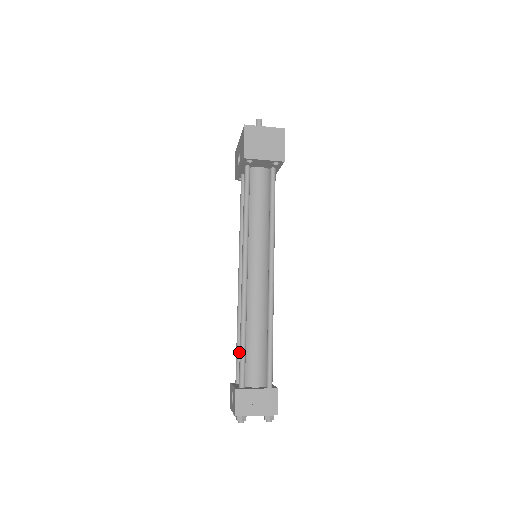
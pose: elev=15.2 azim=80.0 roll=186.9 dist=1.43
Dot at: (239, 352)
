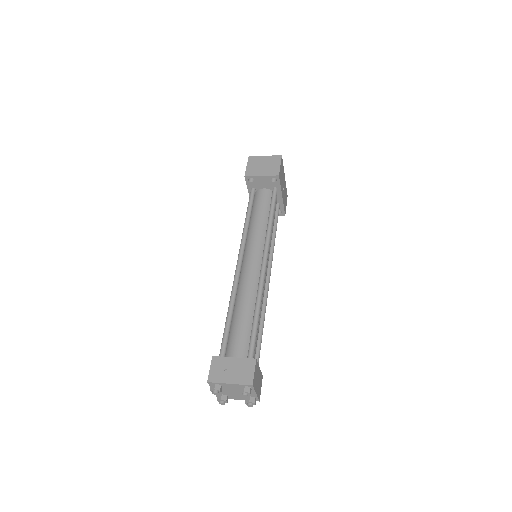
Dot at: occluded
